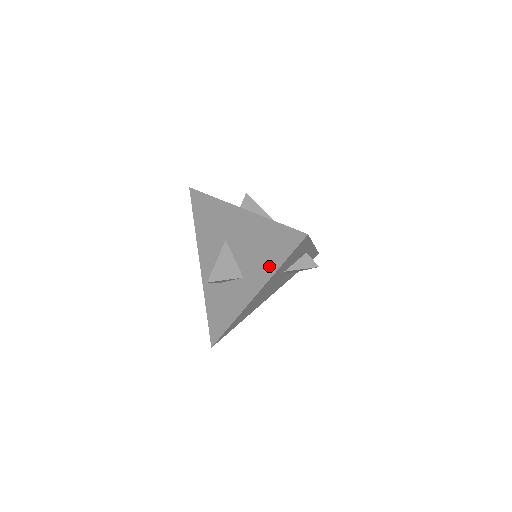
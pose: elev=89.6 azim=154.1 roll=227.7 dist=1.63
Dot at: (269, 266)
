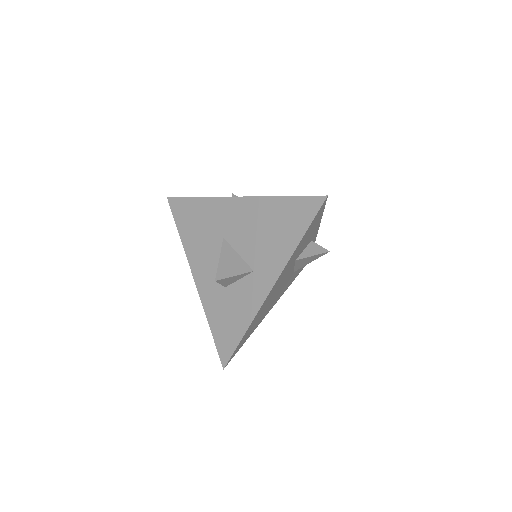
Dot at: (285, 246)
